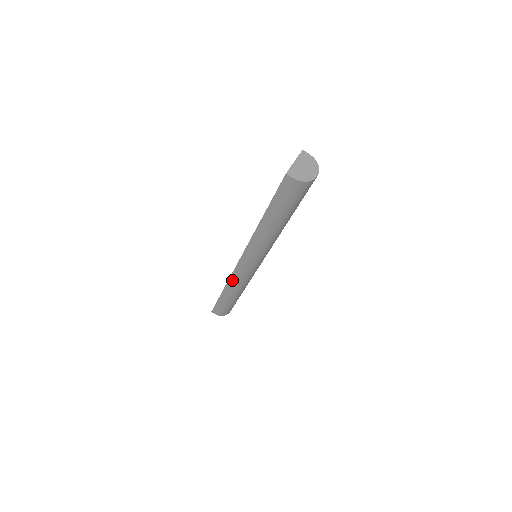
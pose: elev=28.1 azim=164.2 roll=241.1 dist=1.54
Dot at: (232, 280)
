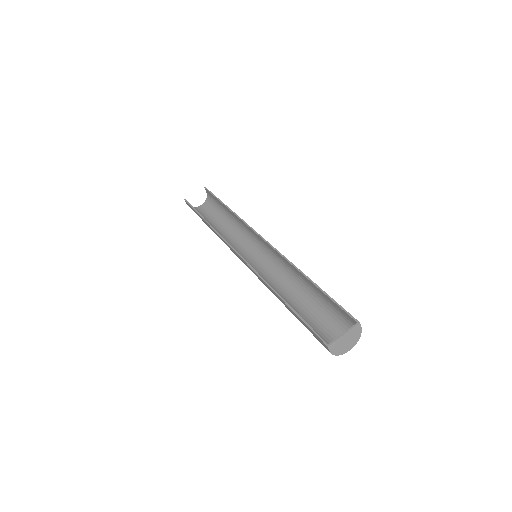
Dot at: (221, 239)
